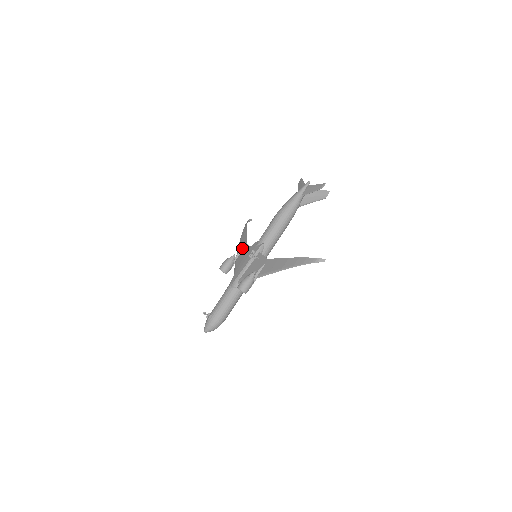
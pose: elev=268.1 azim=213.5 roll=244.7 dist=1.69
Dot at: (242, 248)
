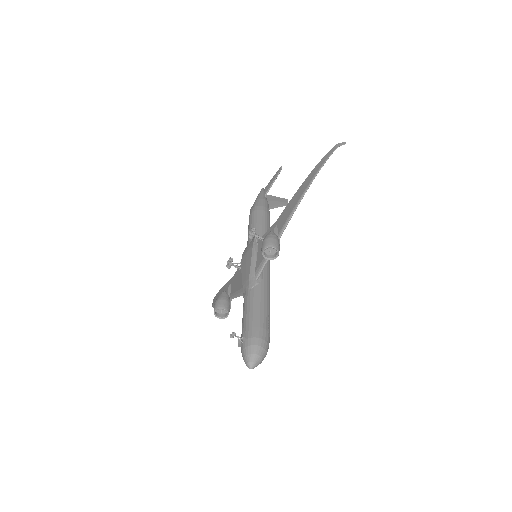
Dot at: (231, 263)
